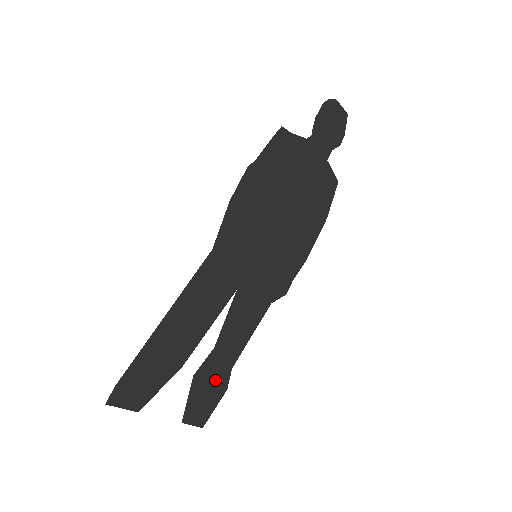
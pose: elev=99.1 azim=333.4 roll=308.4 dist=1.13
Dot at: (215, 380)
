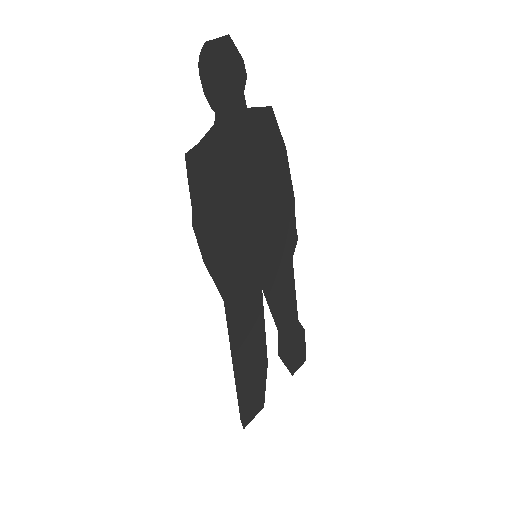
Dot at: (293, 338)
